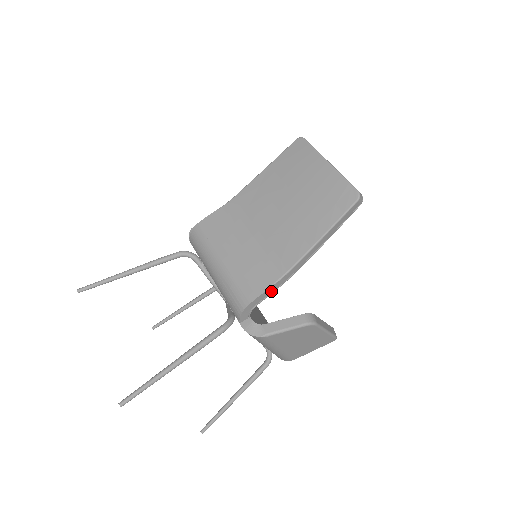
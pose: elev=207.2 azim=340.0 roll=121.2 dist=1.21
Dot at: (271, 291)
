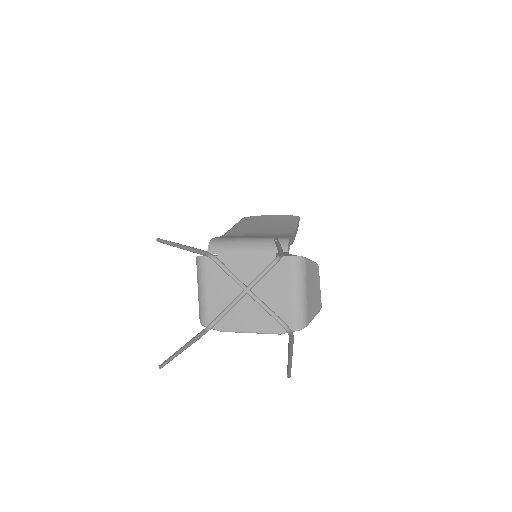
Dot at: (292, 241)
